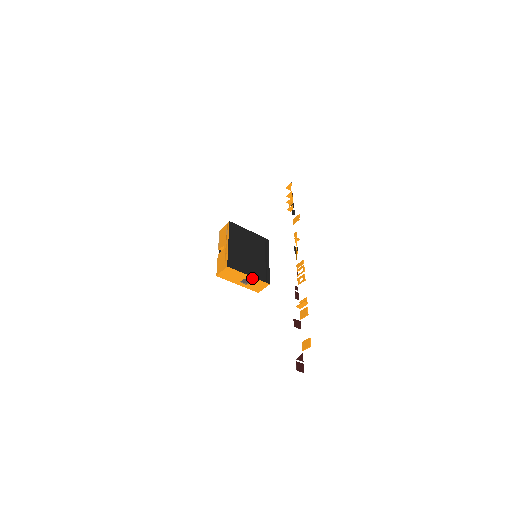
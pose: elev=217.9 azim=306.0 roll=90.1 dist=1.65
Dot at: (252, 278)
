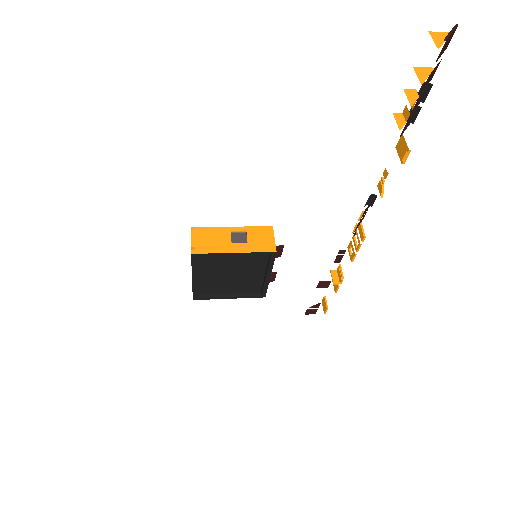
Dot at: (236, 296)
